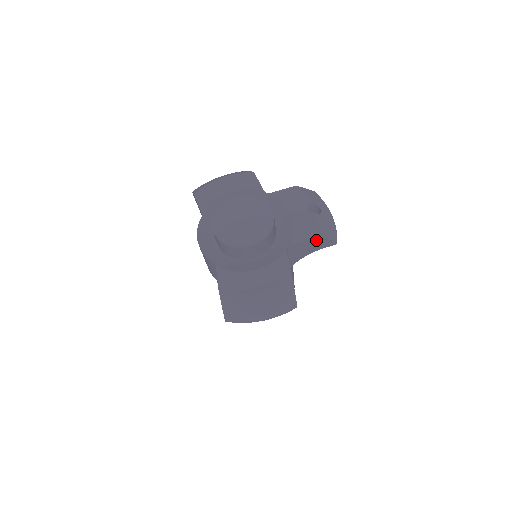
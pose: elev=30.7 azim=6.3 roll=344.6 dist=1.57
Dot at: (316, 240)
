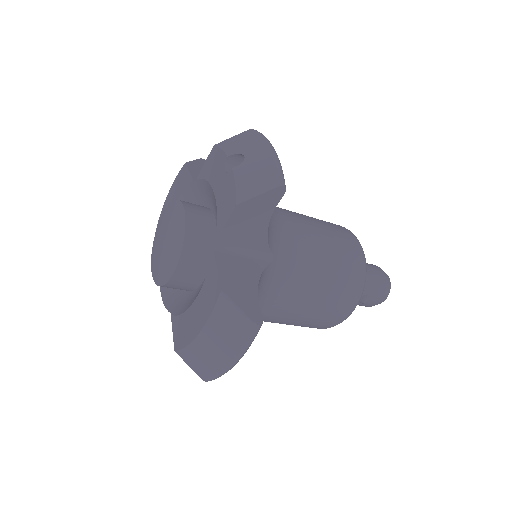
Dot at: (243, 209)
